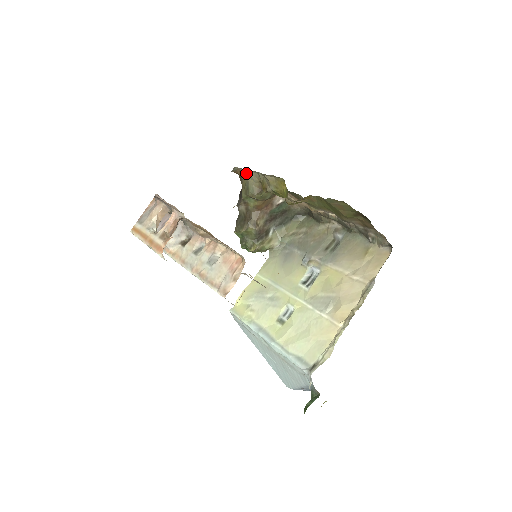
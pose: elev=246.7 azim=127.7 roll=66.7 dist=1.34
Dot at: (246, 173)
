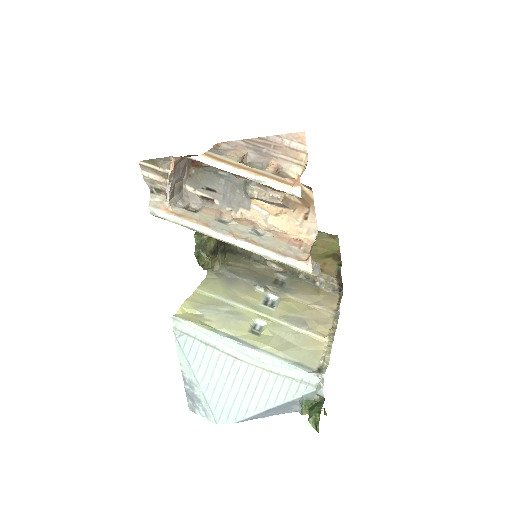
Dot at: occluded
